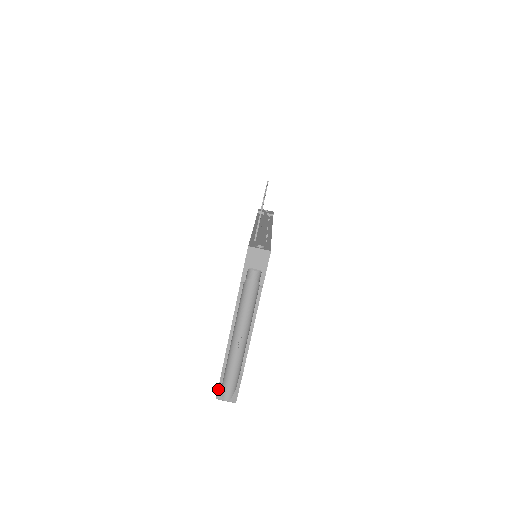
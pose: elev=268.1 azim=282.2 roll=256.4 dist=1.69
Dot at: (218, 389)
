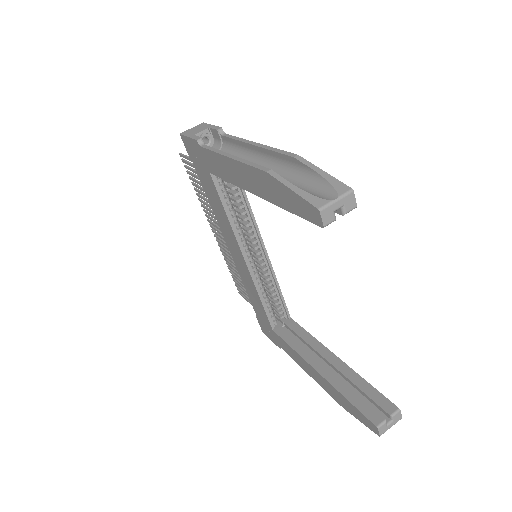
Dot at: (299, 196)
